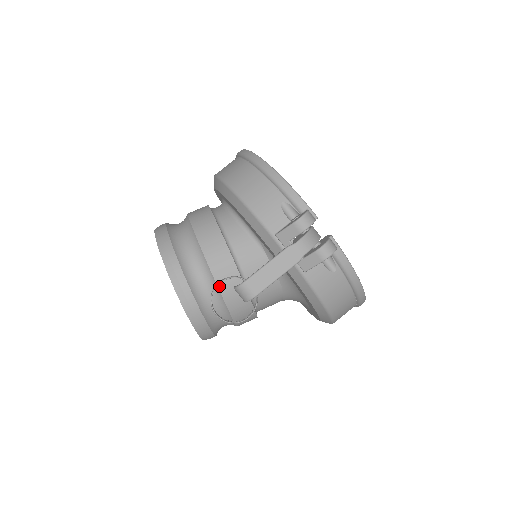
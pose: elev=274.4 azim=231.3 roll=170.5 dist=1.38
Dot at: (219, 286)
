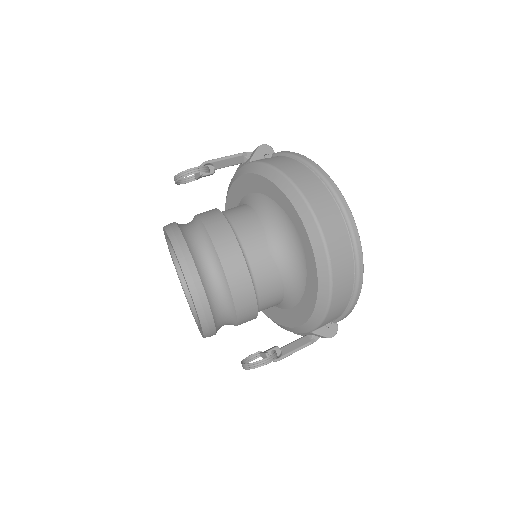
Dot at: occluded
